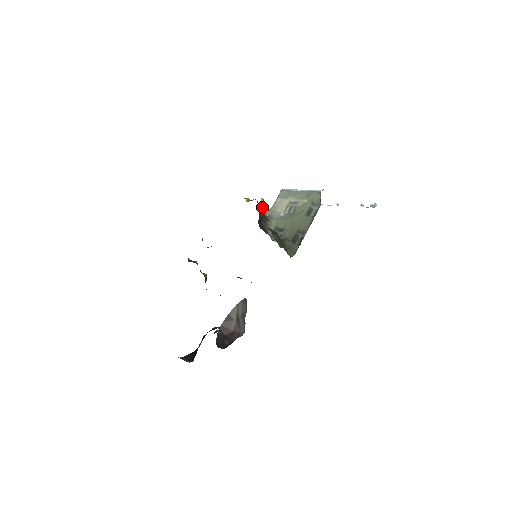
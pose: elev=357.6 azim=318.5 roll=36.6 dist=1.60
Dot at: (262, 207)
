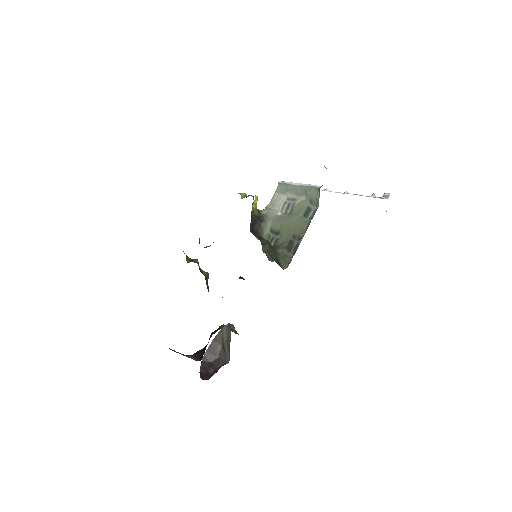
Dot at: (256, 206)
